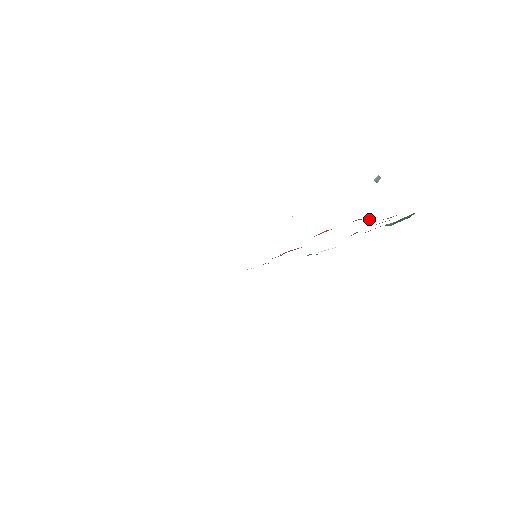
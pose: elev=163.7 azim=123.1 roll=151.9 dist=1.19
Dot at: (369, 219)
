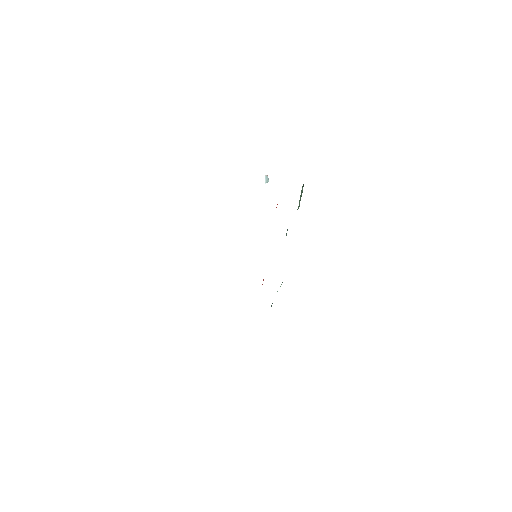
Dot at: occluded
